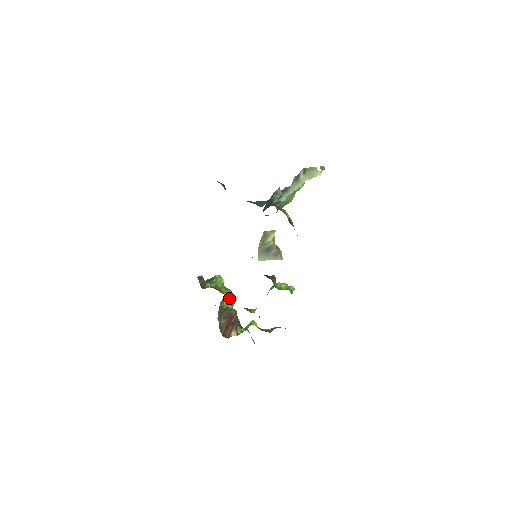
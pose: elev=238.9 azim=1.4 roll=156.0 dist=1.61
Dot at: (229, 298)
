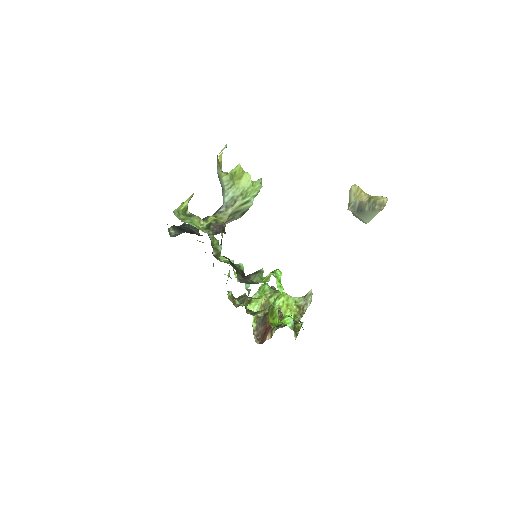
Dot at: (276, 300)
